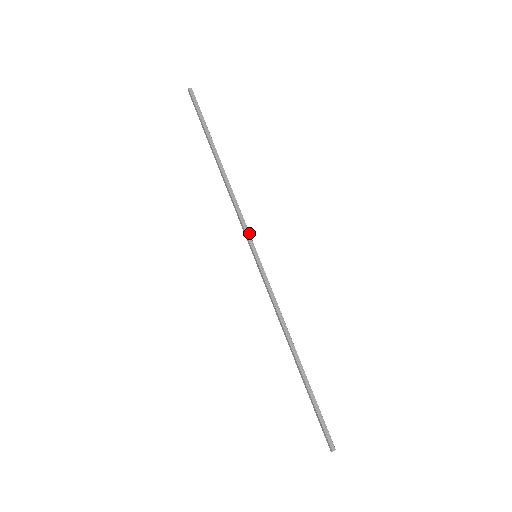
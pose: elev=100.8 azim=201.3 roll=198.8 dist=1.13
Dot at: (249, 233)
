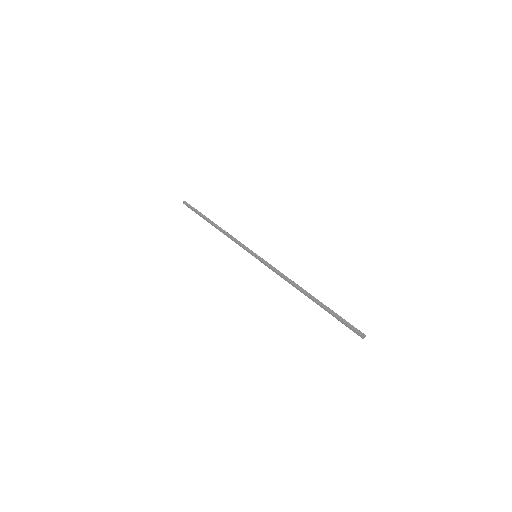
Dot at: (246, 247)
